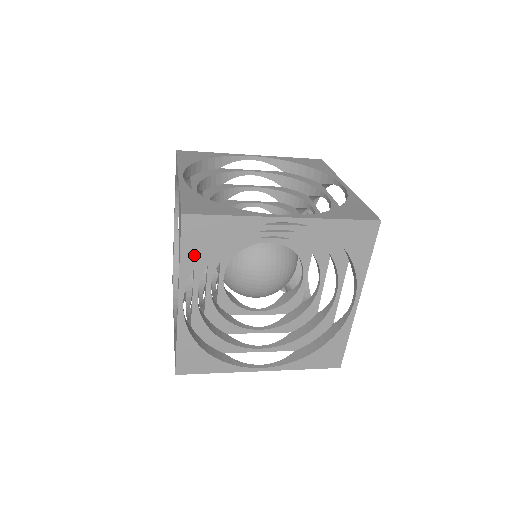
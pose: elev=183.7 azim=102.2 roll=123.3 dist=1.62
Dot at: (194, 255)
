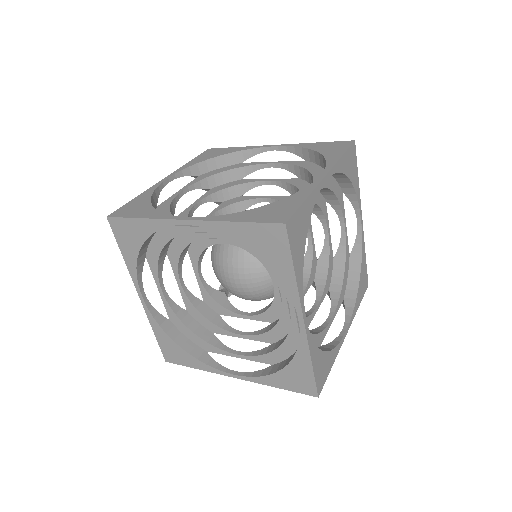
Dot at: (131, 254)
